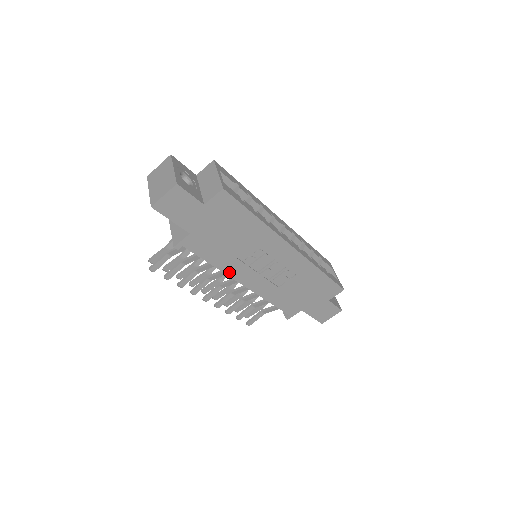
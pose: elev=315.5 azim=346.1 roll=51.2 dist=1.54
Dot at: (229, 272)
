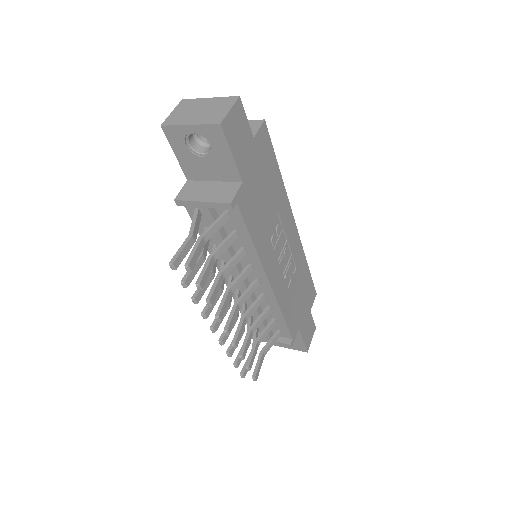
Dot at: (262, 258)
